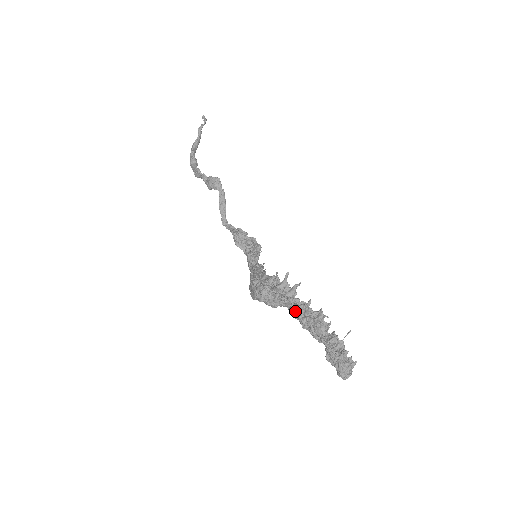
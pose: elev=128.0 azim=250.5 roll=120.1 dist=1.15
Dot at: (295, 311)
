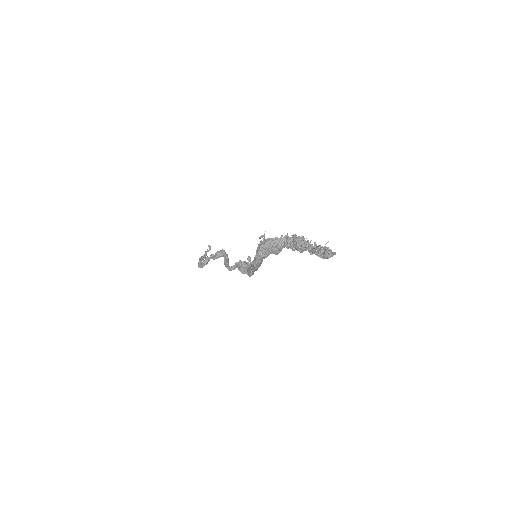
Dot at: (290, 237)
